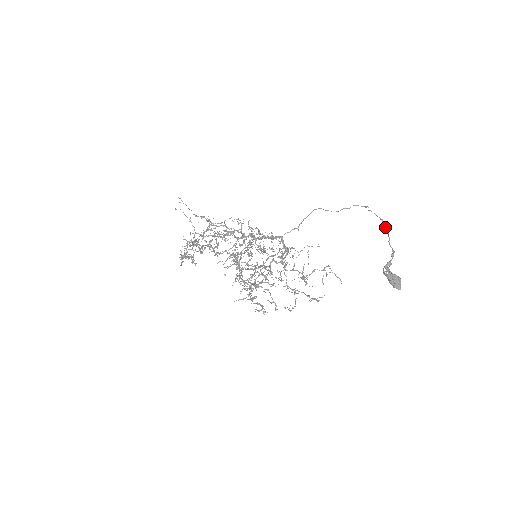
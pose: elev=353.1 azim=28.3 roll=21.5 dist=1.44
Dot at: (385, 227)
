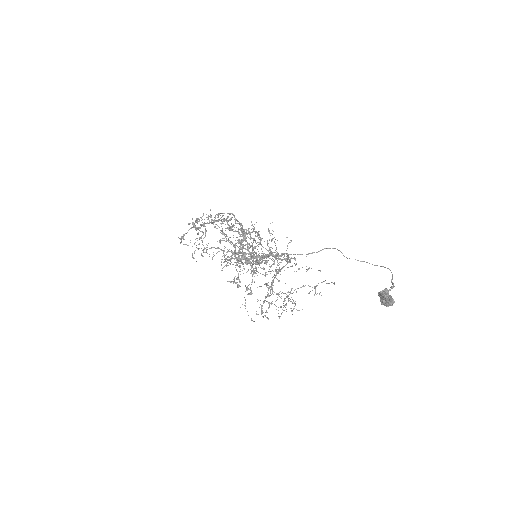
Dot at: occluded
